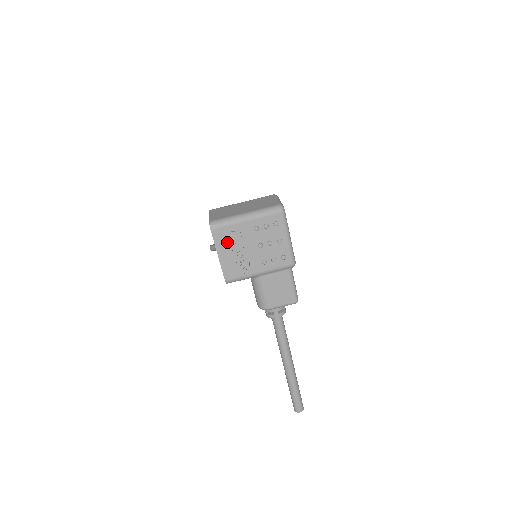
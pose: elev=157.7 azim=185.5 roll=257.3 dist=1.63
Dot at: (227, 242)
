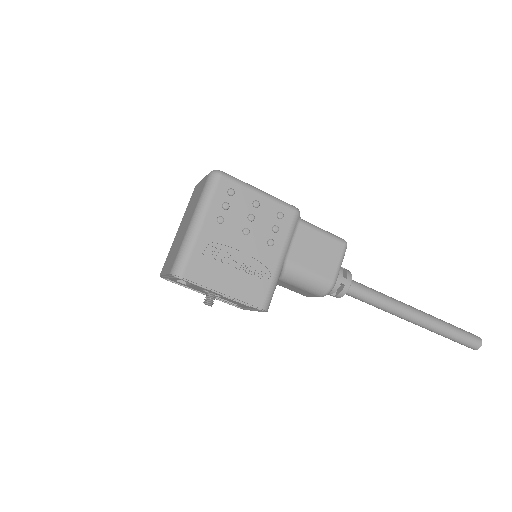
Dot at: (212, 269)
